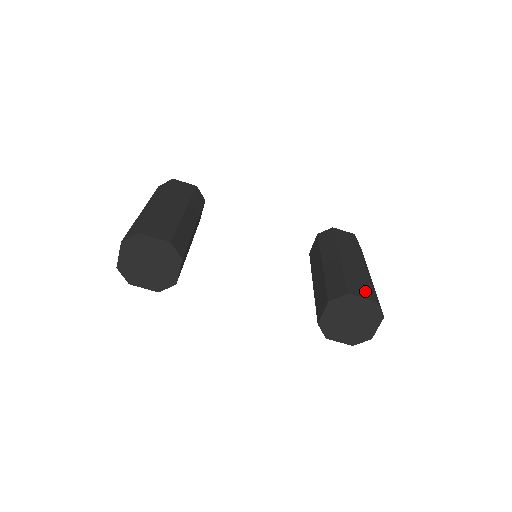
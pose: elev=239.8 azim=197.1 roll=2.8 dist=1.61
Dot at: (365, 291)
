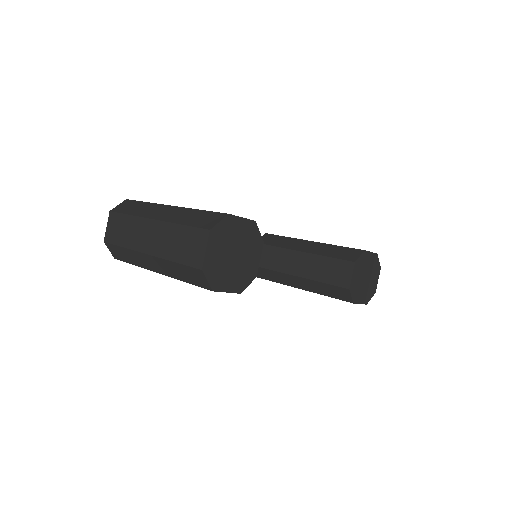
Dot at: occluded
